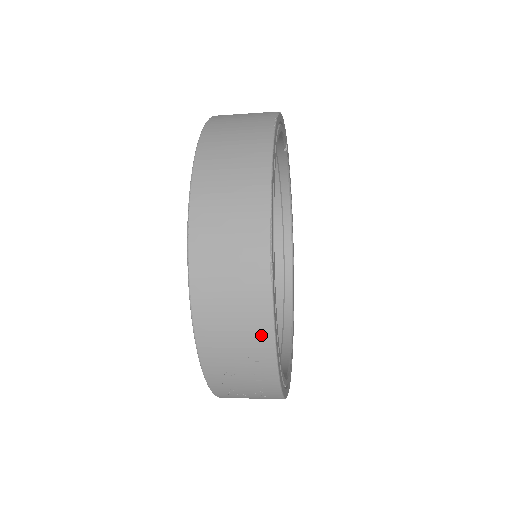
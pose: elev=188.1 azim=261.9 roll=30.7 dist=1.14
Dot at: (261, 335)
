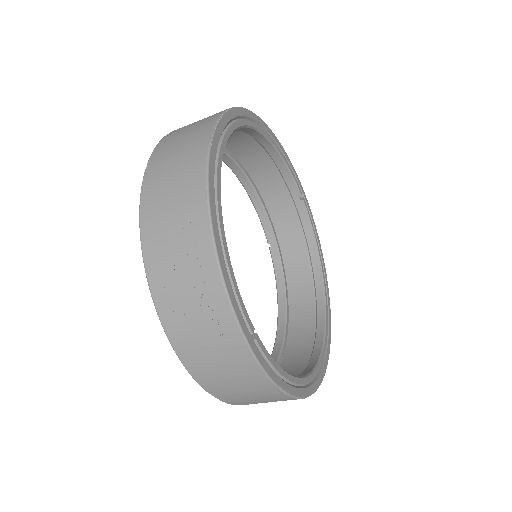
Dot at: (196, 195)
